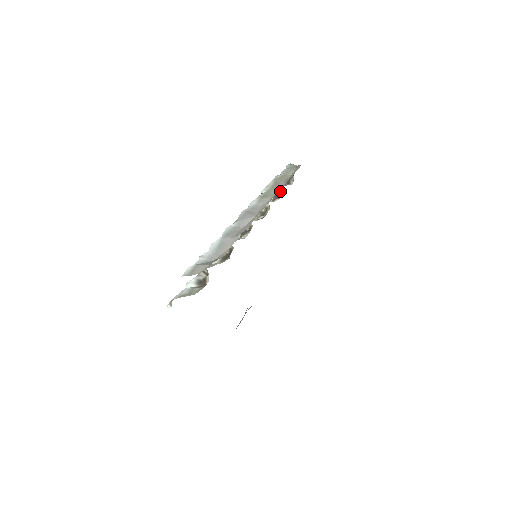
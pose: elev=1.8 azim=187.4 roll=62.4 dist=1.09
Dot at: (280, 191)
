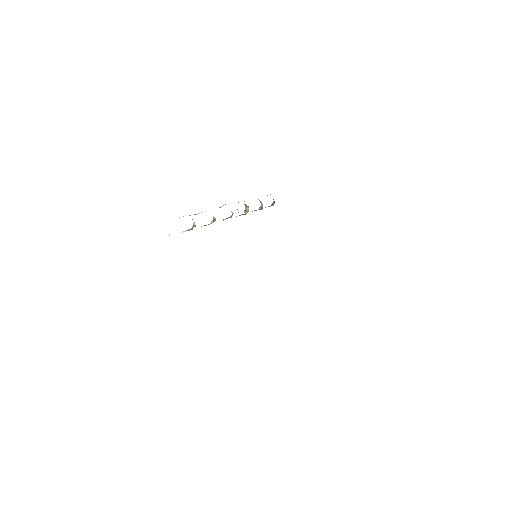
Dot at: (262, 207)
